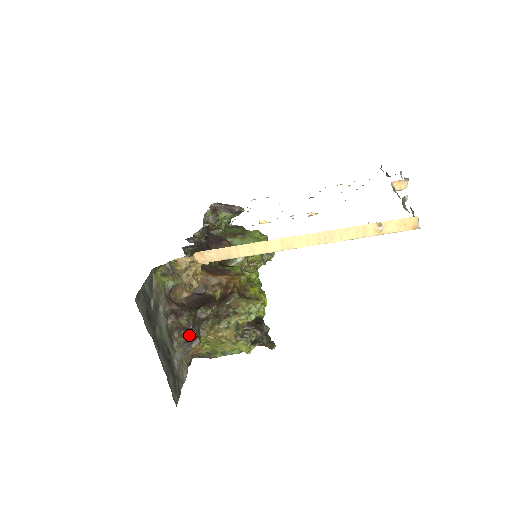
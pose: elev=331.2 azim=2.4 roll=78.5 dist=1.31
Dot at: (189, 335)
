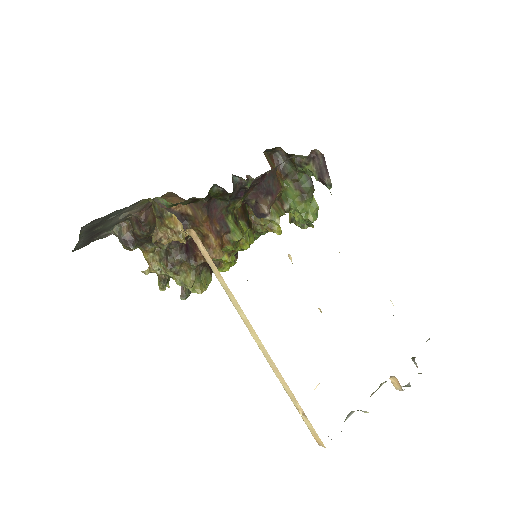
Dot at: (132, 237)
